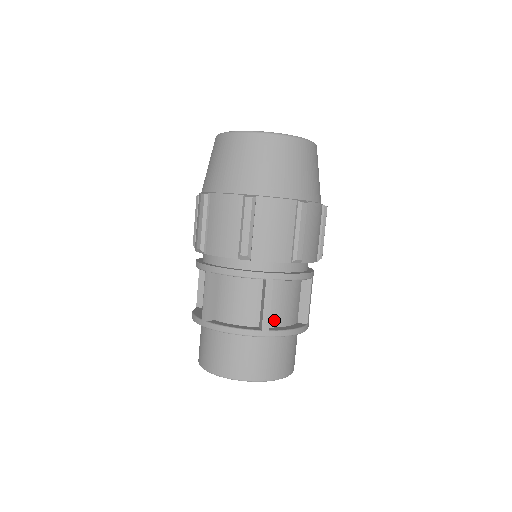
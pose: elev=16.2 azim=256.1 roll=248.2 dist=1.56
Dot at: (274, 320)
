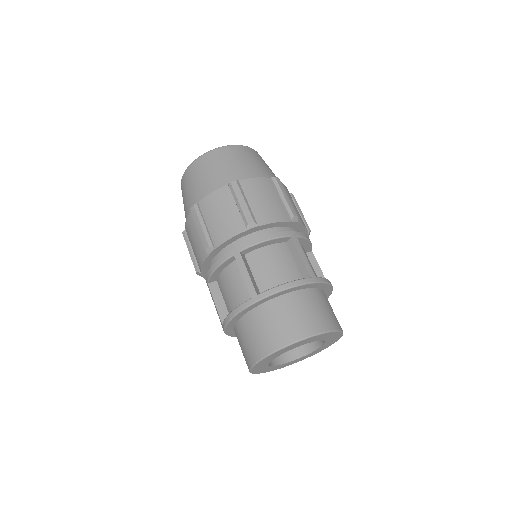
Dot at: (266, 286)
